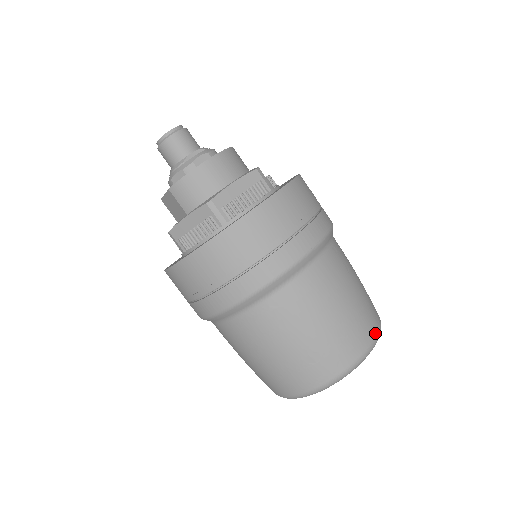
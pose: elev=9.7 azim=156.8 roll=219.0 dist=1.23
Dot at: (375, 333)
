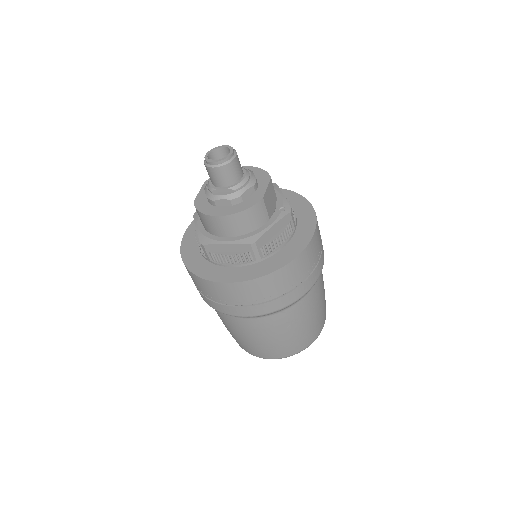
Dot at: (286, 356)
